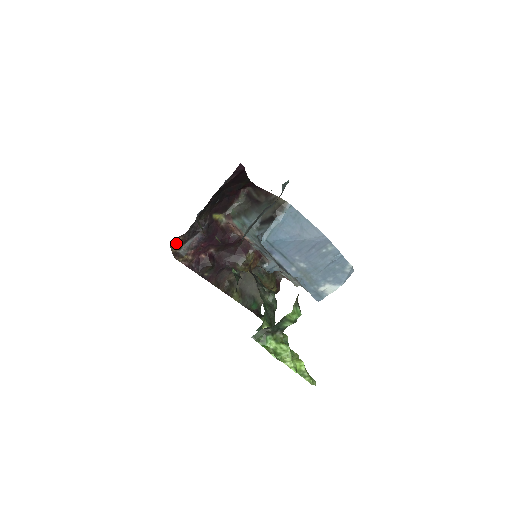
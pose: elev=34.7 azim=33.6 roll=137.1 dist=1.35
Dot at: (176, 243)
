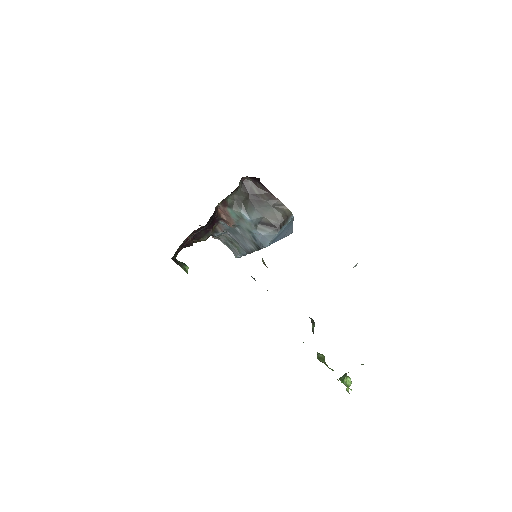
Dot at: (190, 238)
